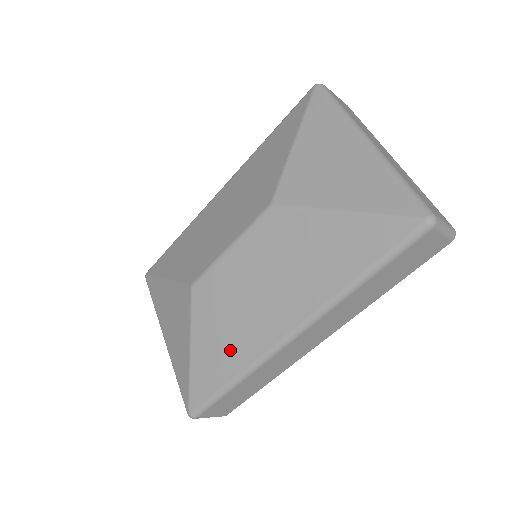
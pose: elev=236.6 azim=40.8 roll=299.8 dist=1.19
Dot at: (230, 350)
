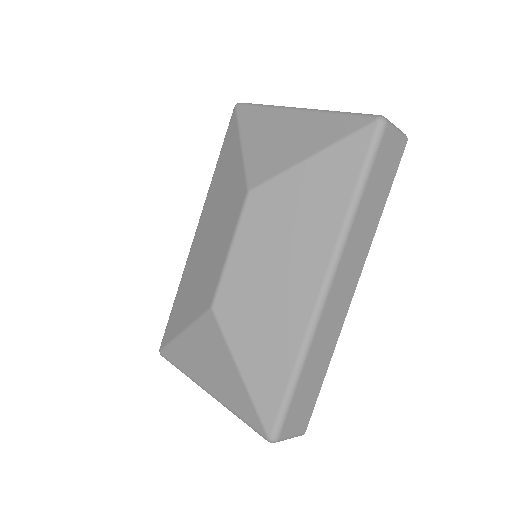
Dot at: (277, 341)
